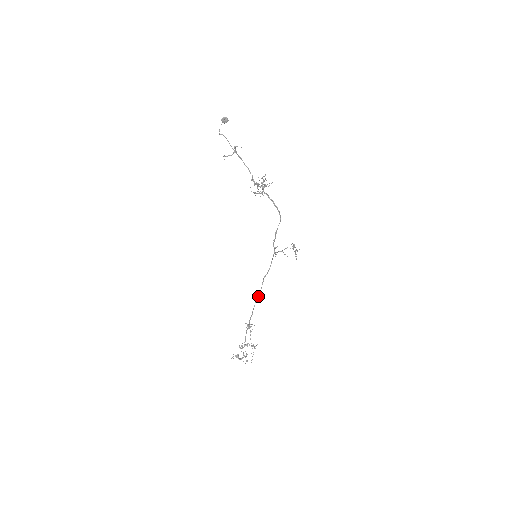
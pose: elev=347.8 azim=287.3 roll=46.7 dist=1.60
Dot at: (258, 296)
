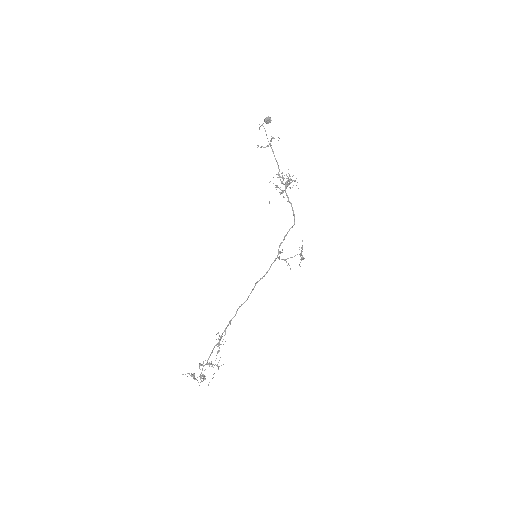
Dot at: (243, 303)
